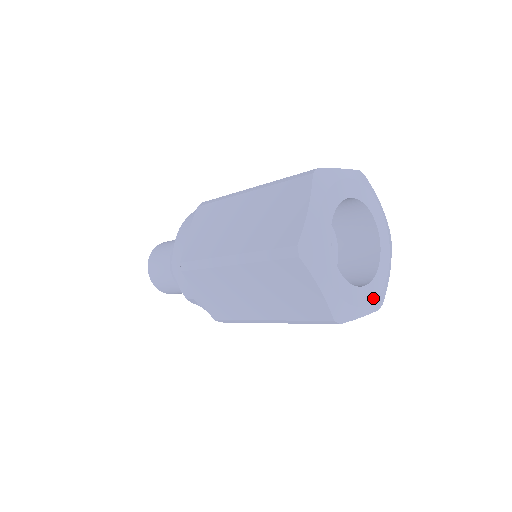
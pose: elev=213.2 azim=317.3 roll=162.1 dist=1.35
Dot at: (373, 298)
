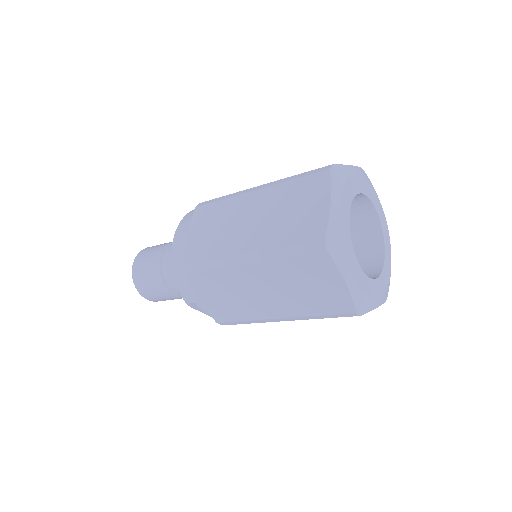
Dot at: (383, 290)
